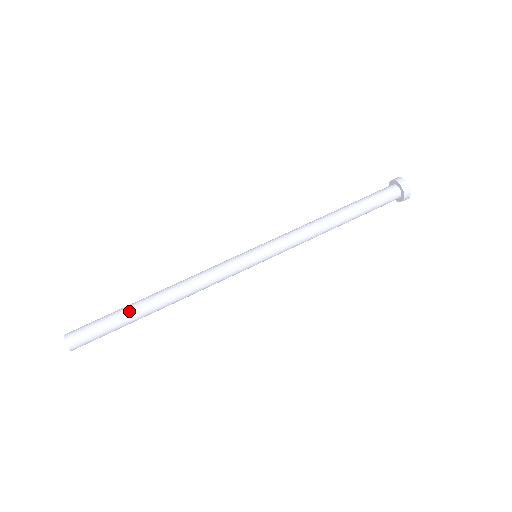
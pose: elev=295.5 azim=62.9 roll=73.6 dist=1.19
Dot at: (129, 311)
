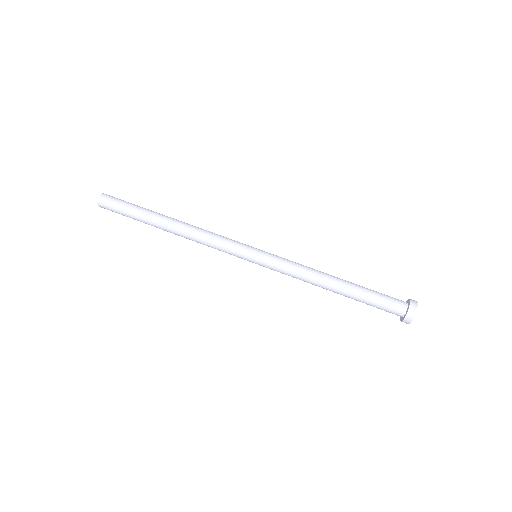
Dot at: (145, 219)
